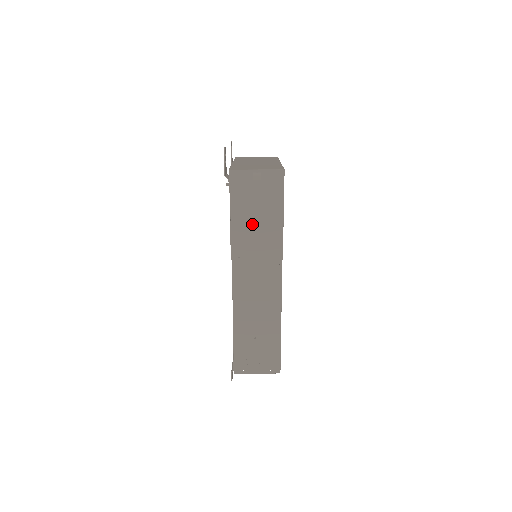
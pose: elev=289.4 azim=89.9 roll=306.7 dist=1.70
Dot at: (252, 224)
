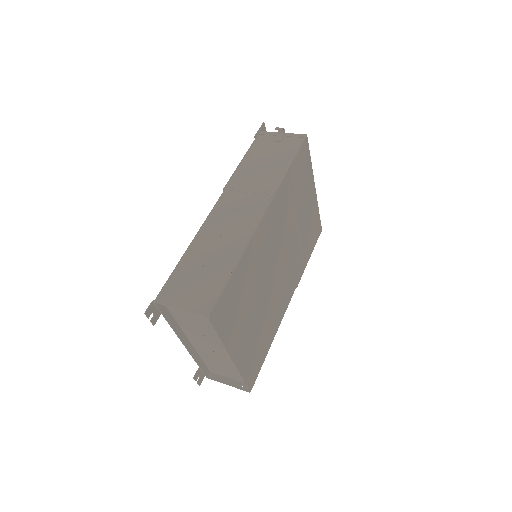
Dot at: (259, 166)
